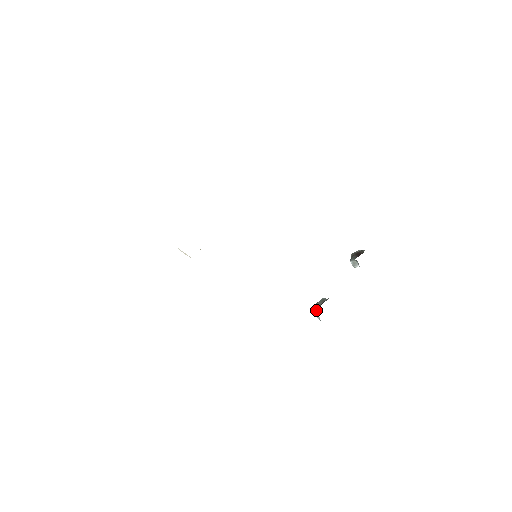
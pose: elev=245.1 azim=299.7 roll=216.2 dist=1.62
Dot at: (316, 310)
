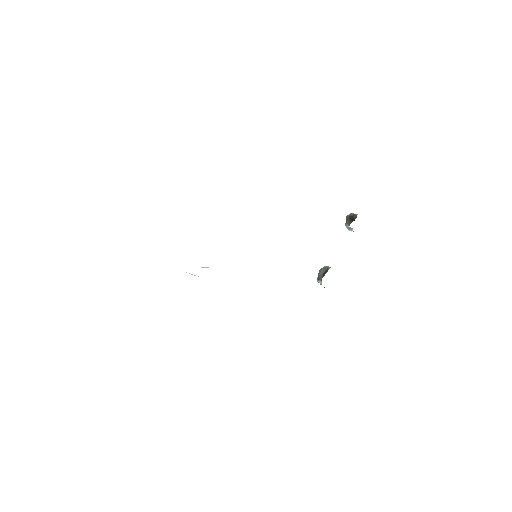
Dot at: (320, 279)
